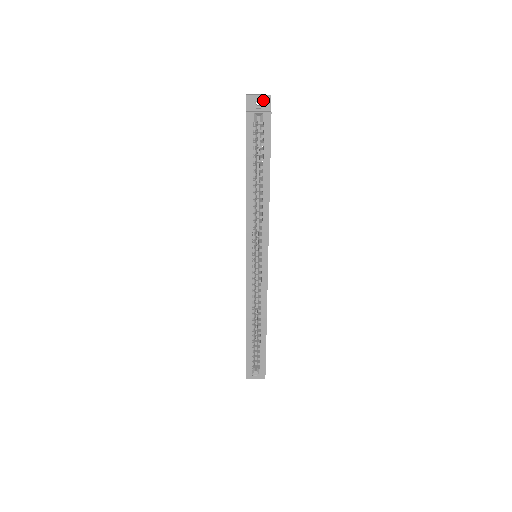
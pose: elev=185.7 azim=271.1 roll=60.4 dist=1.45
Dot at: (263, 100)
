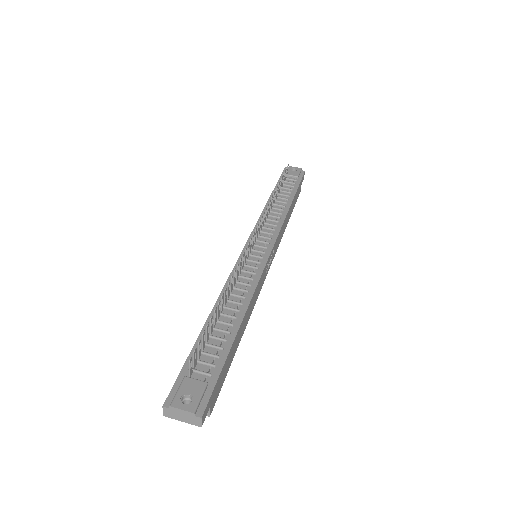
Dot at: occluded
